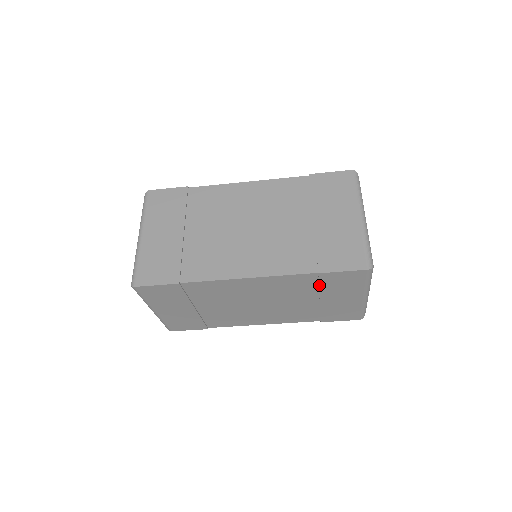
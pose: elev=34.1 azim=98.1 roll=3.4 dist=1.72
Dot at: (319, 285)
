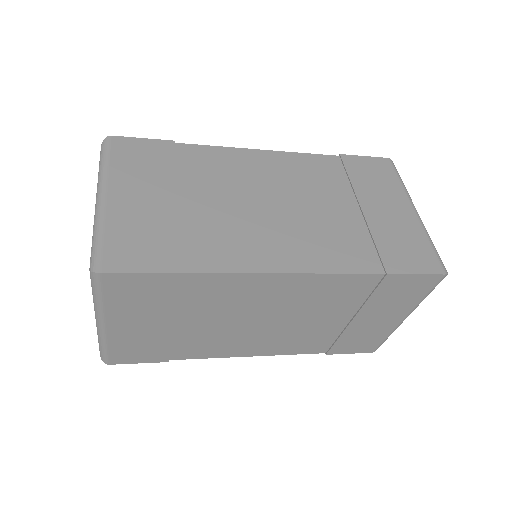
Dot at: (371, 294)
